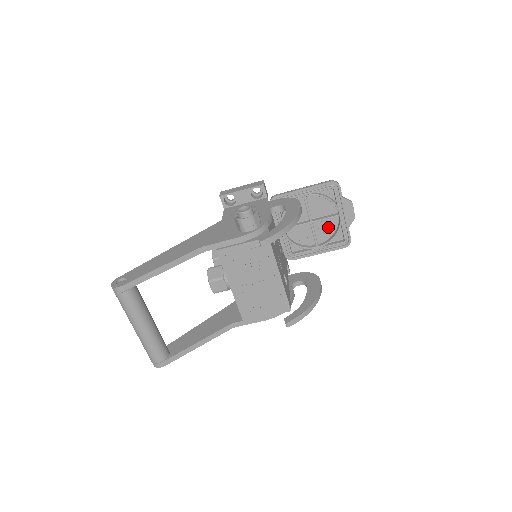
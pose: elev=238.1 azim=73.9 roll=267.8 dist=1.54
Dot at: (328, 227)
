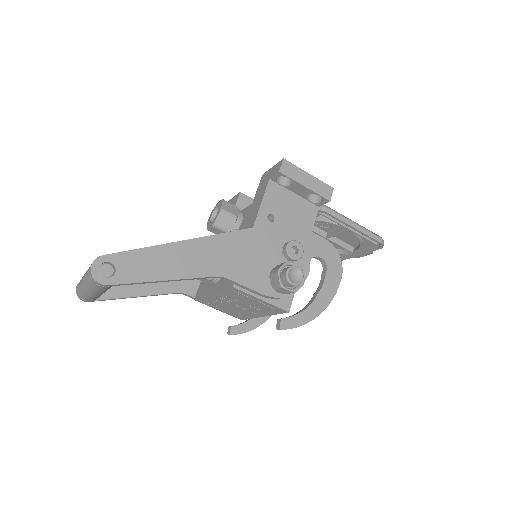
Dot at: (333, 244)
